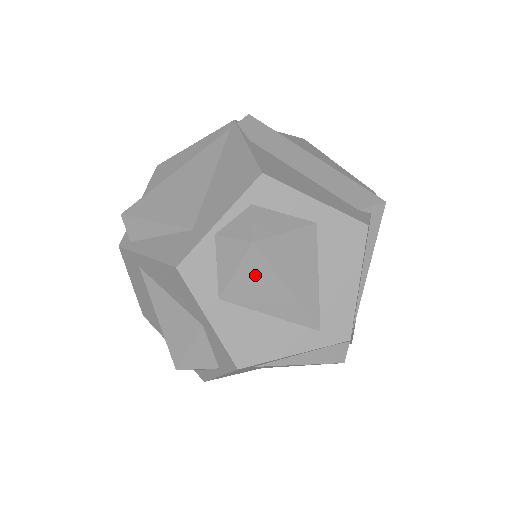
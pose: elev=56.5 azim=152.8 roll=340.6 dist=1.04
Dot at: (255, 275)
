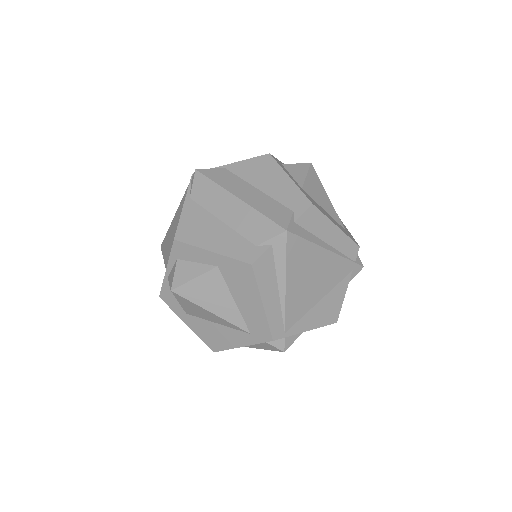
Dot at: (189, 305)
